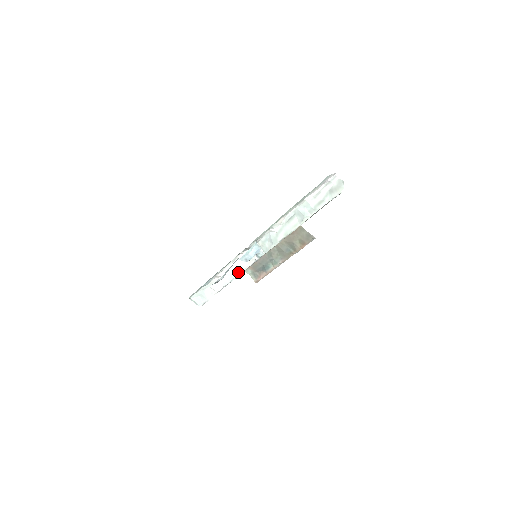
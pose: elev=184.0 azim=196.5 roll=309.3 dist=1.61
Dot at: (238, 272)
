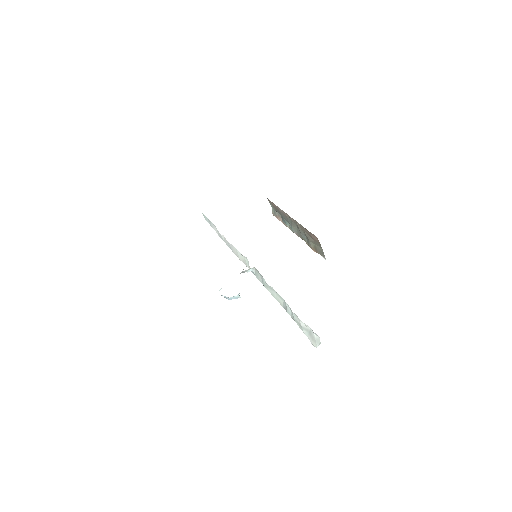
Dot at: (235, 254)
